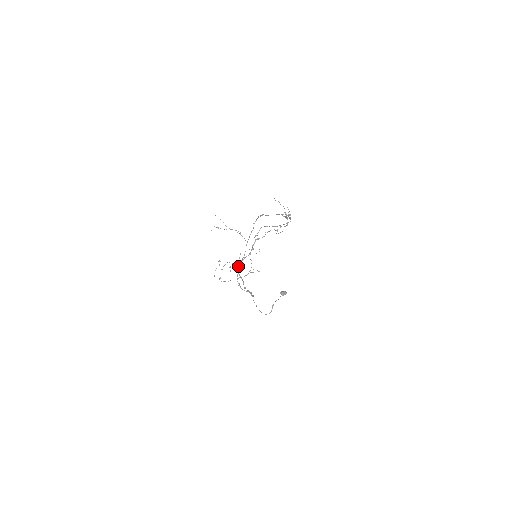
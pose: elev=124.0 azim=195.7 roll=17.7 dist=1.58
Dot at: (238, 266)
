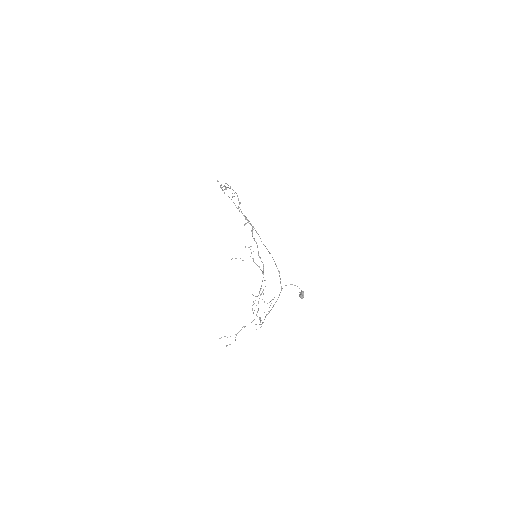
Dot at: occluded
